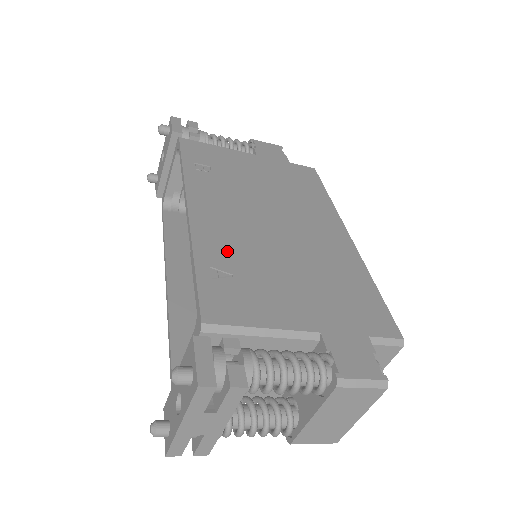
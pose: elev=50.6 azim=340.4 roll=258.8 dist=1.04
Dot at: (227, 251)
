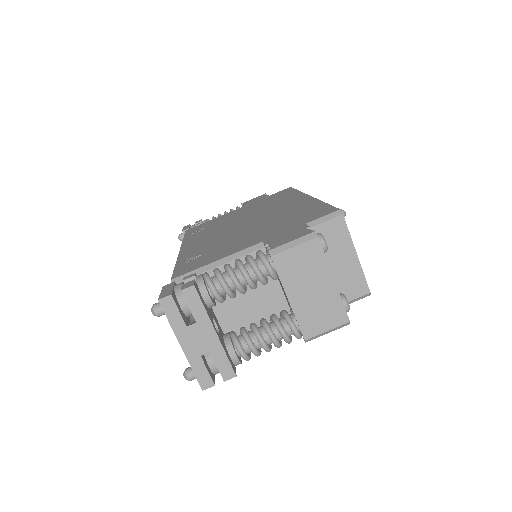
Dot at: (202, 249)
